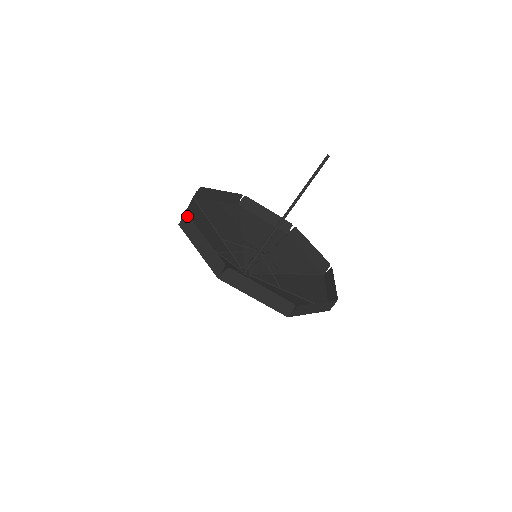
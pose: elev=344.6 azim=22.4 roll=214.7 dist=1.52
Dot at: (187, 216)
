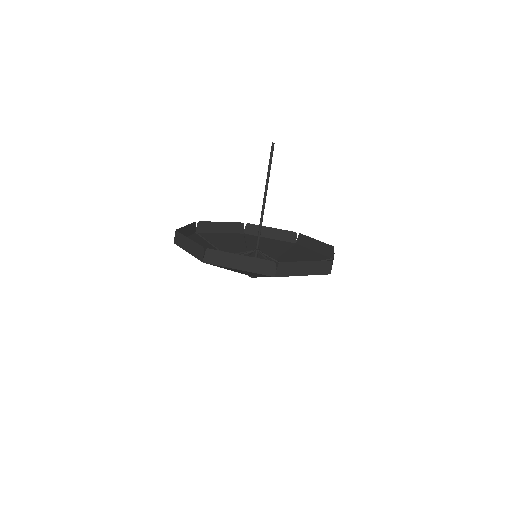
Dot at: (195, 222)
